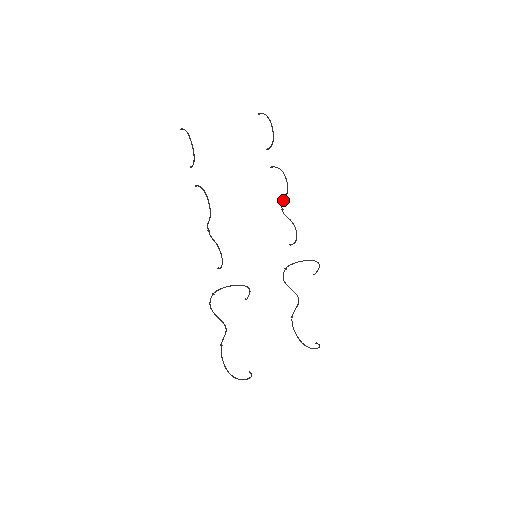
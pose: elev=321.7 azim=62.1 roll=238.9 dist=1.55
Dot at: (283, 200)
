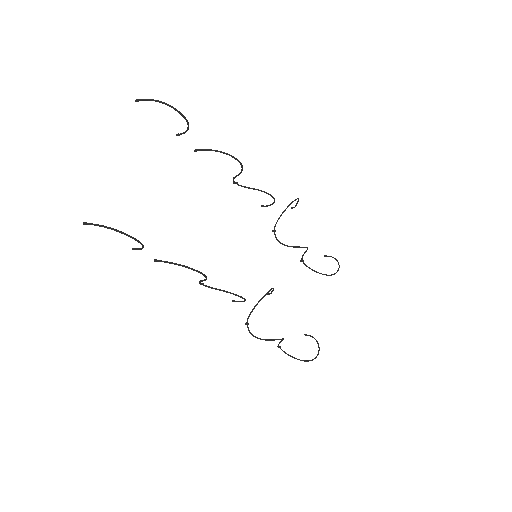
Dot at: (236, 176)
